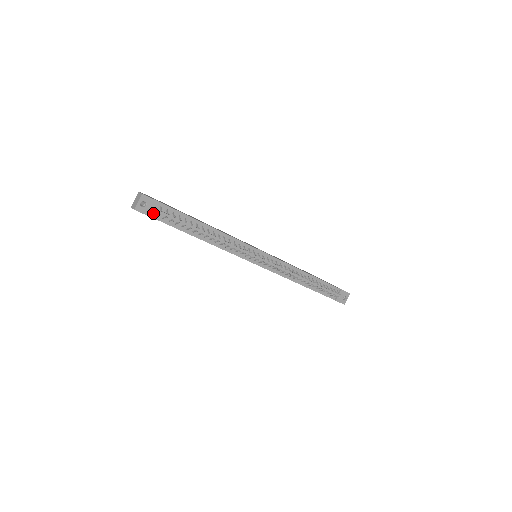
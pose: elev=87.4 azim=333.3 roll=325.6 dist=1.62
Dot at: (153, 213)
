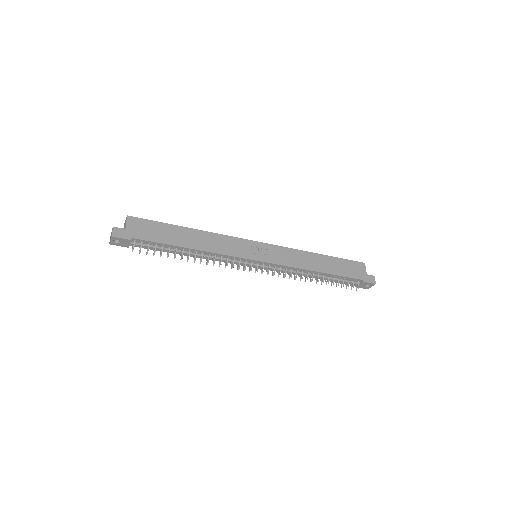
Dot at: (128, 245)
